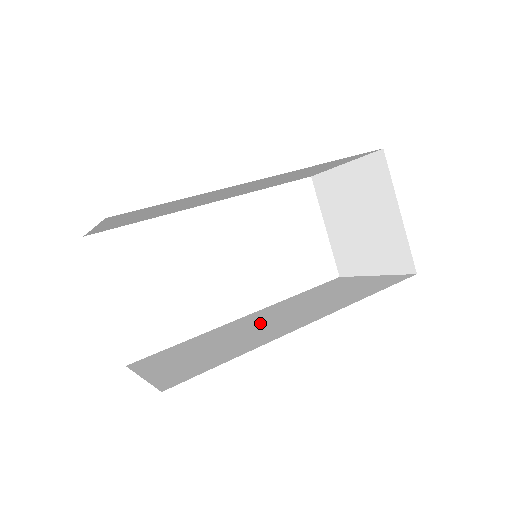
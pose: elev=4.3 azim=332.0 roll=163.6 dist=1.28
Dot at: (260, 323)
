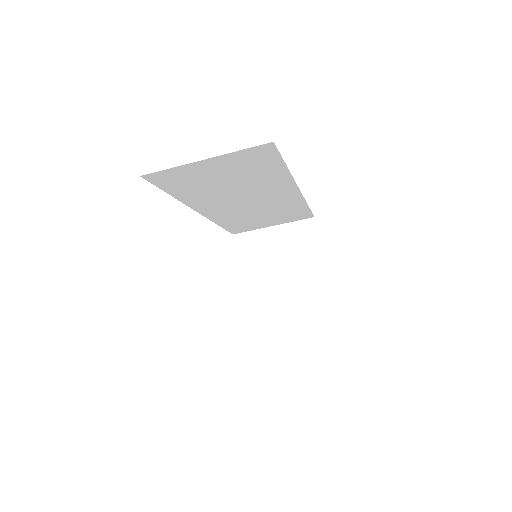
Dot at: occluded
